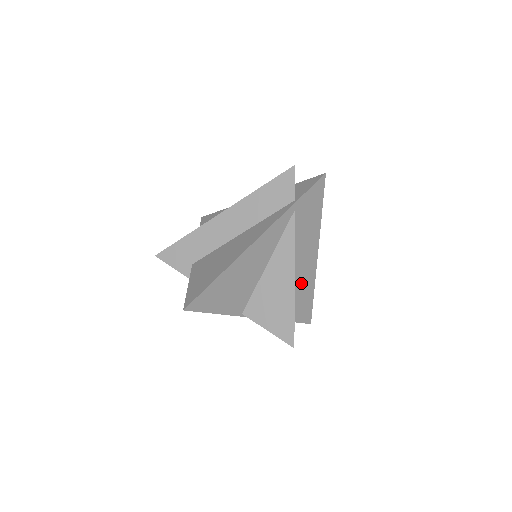
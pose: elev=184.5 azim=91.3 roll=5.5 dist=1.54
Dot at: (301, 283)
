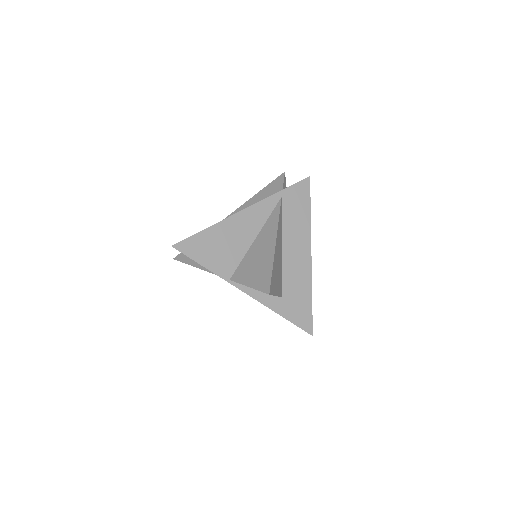
Dot at: (295, 277)
